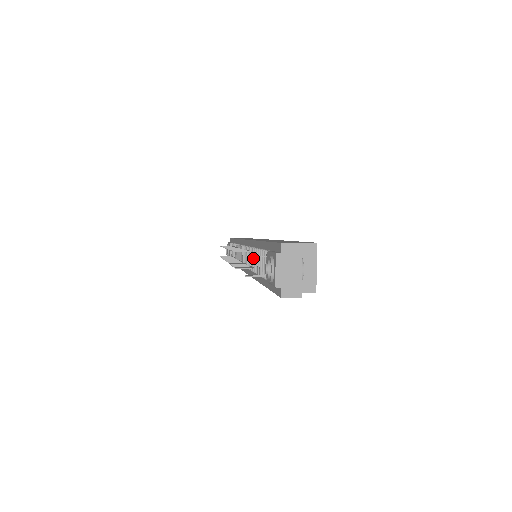
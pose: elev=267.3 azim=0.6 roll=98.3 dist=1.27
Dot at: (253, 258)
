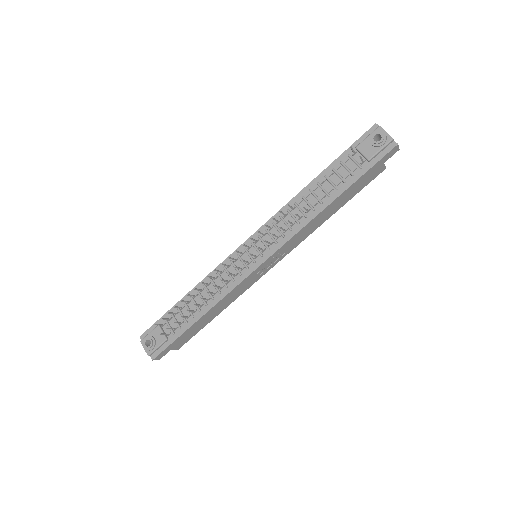
Dot at: (300, 208)
